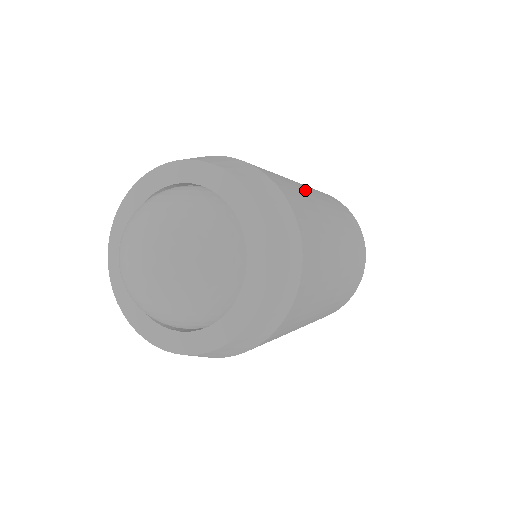
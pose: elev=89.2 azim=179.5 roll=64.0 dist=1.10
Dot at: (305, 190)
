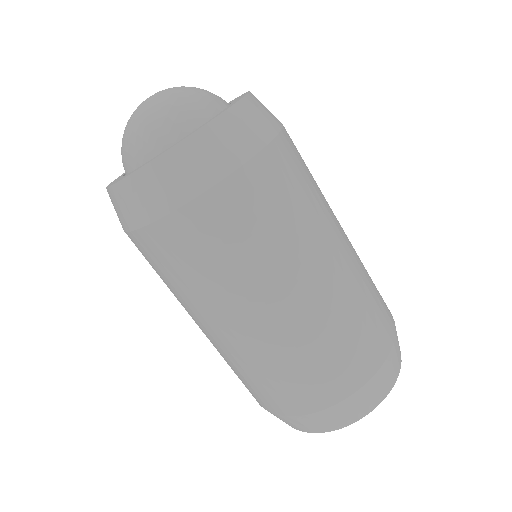
Dot at: (330, 210)
